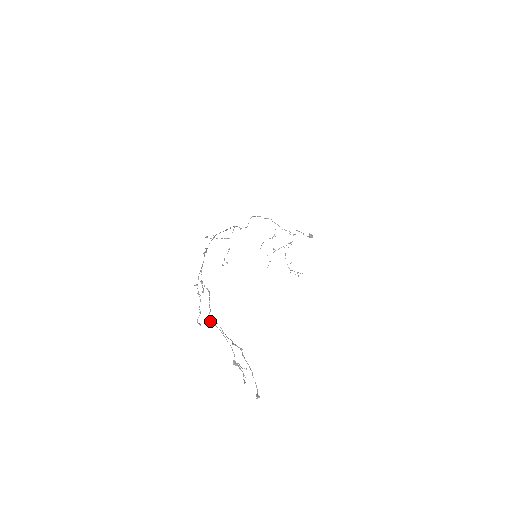
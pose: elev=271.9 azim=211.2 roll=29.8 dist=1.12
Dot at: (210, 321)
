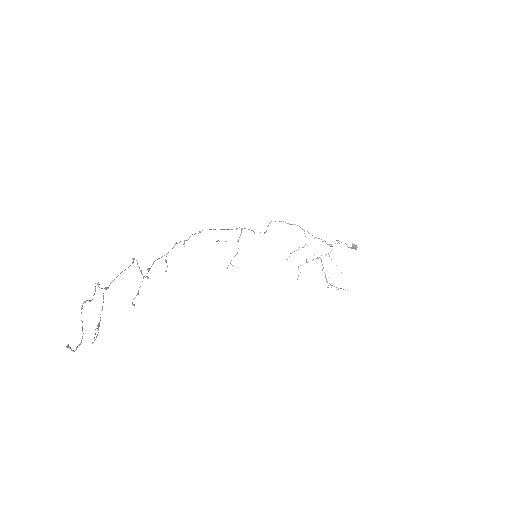
Dot at: (104, 288)
